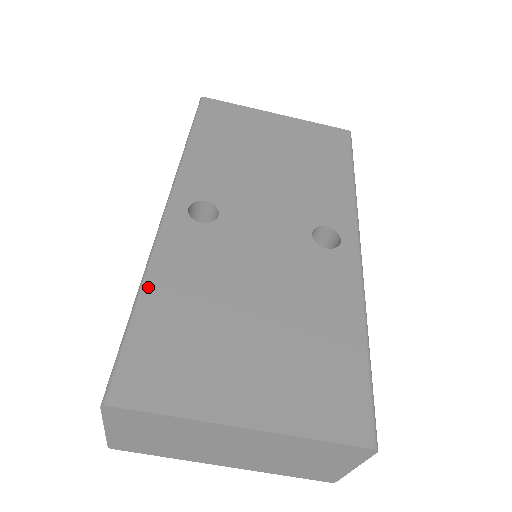
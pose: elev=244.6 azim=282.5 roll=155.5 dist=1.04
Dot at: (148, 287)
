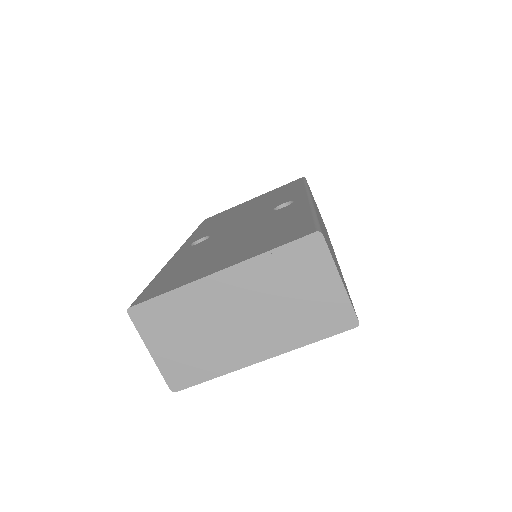
Dot at: (161, 272)
